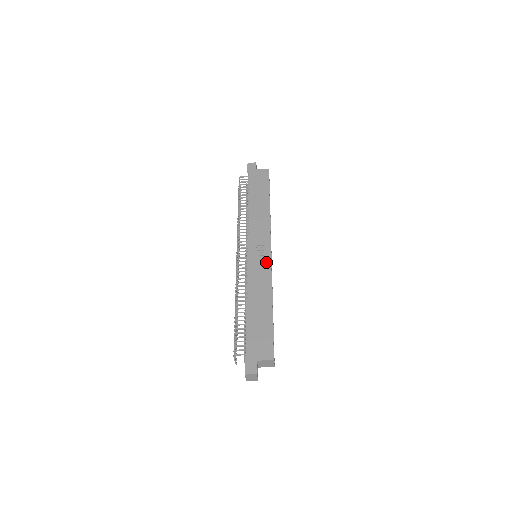
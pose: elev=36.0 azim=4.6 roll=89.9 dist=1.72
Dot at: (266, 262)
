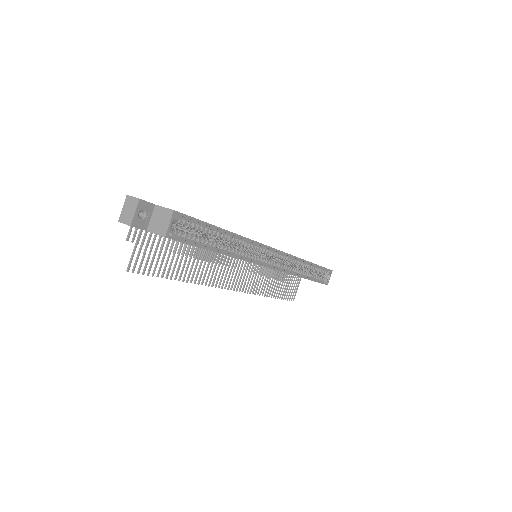
Dot at: occluded
